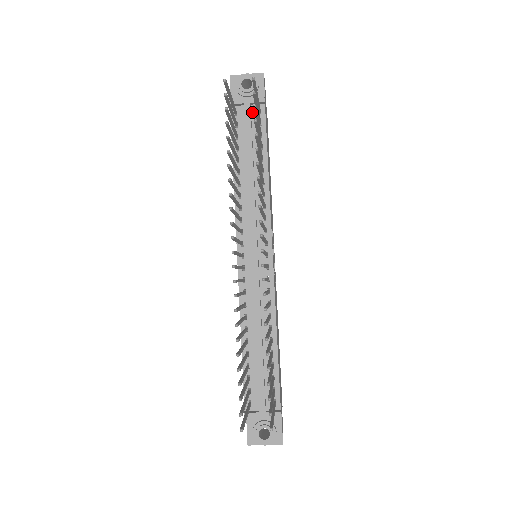
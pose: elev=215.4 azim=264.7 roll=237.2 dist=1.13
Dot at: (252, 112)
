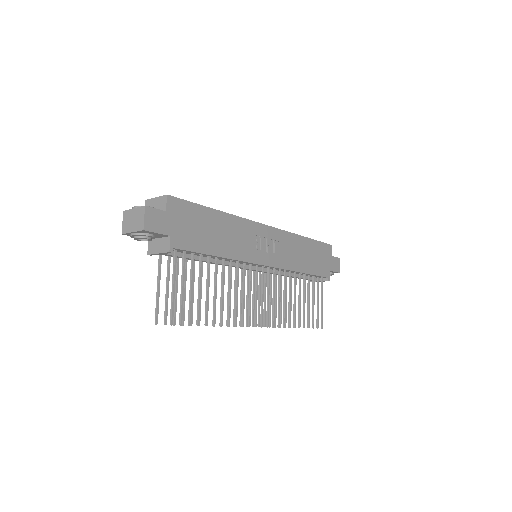
Dot at: occluded
